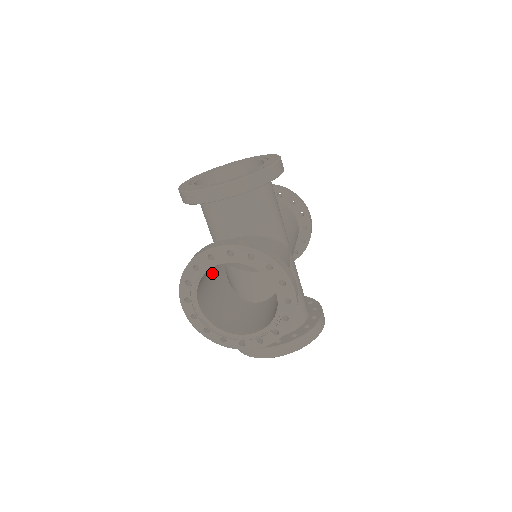
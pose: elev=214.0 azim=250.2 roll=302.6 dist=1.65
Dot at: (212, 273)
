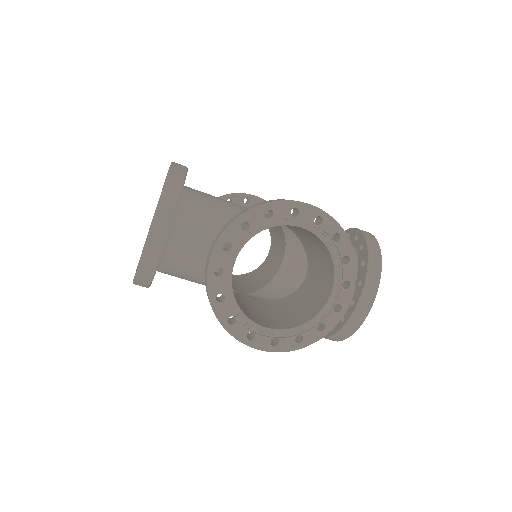
Dot at: occluded
